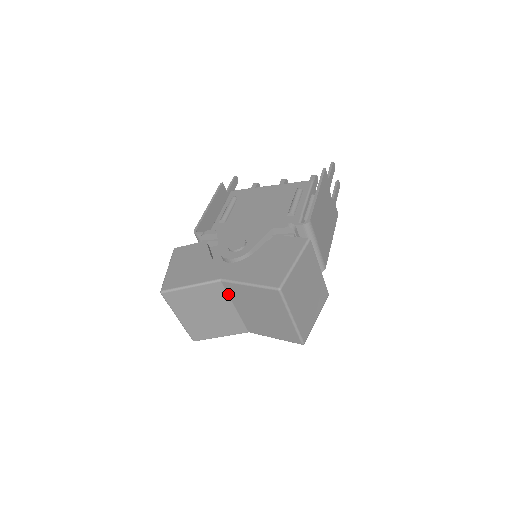
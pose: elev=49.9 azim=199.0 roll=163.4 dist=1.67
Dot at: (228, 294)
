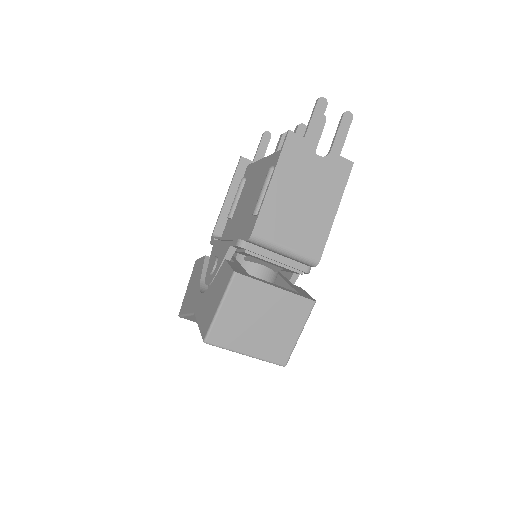
Dot at: occluded
